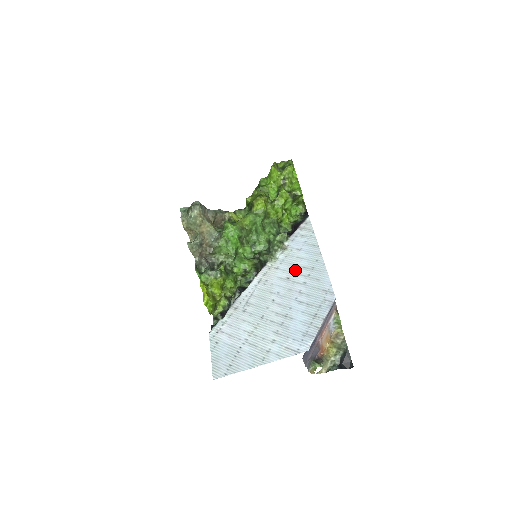
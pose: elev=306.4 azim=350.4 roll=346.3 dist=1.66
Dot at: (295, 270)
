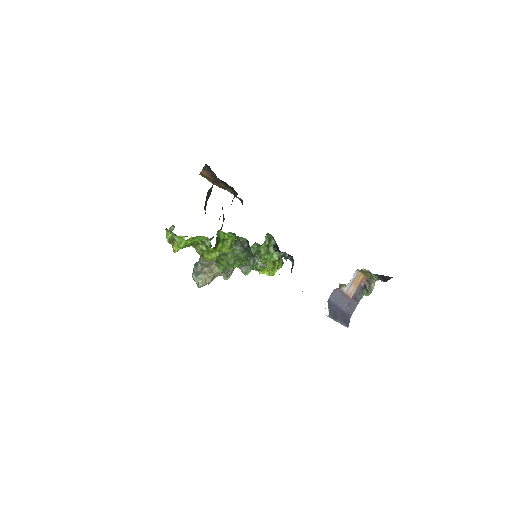
Dot at: occluded
